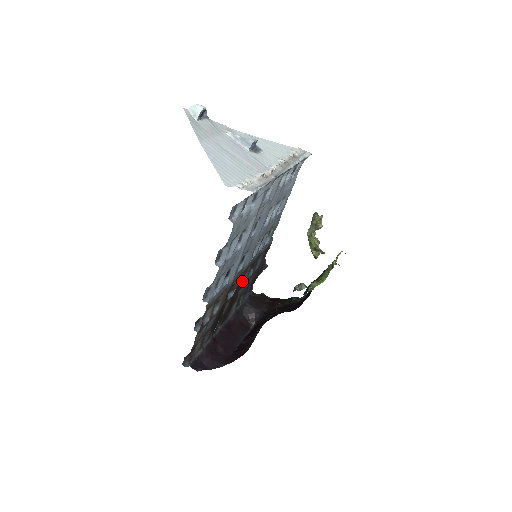
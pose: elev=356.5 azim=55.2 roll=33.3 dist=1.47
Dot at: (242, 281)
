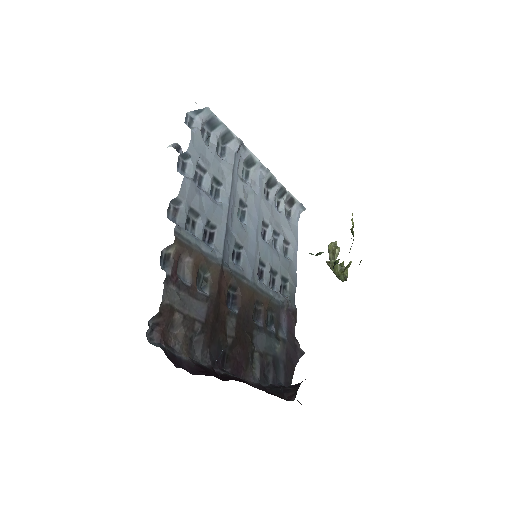
Dot at: (256, 323)
